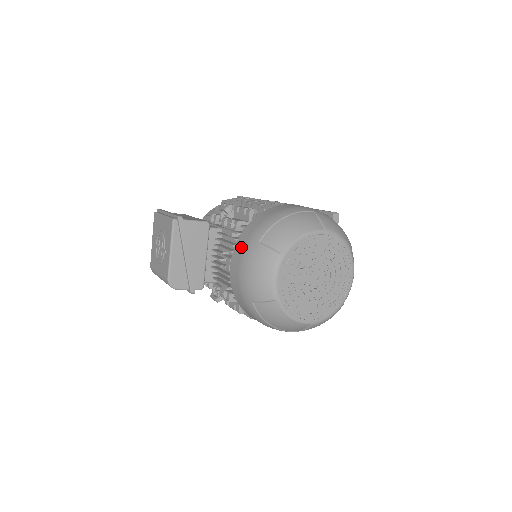
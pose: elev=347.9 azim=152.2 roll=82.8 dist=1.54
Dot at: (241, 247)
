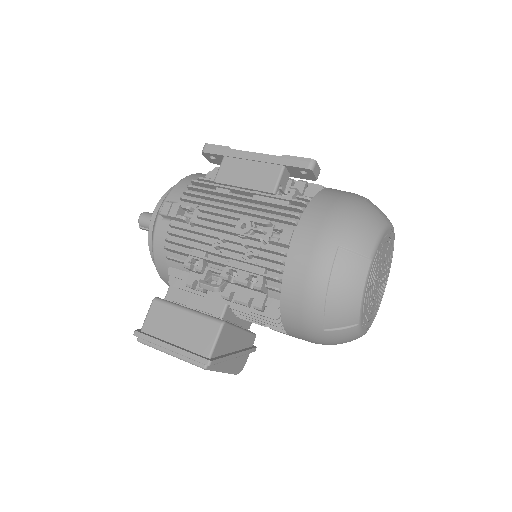
Dot at: (299, 333)
